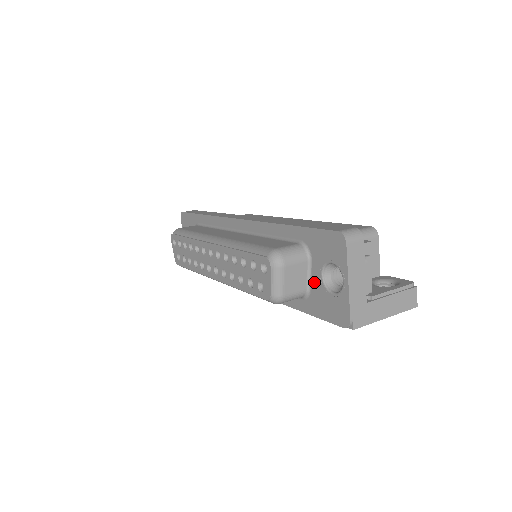
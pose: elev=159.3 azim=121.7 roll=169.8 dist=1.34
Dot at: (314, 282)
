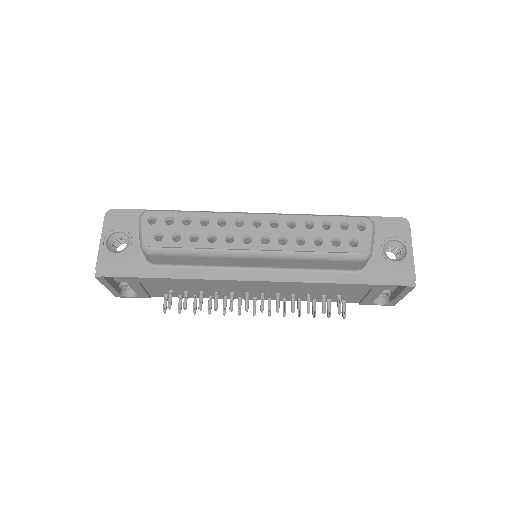
Dot at: (374, 256)
